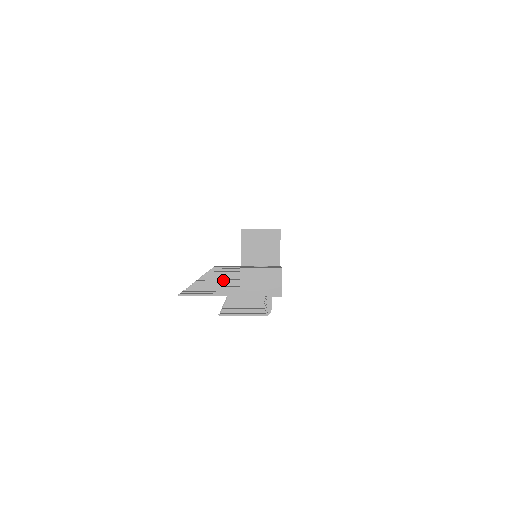
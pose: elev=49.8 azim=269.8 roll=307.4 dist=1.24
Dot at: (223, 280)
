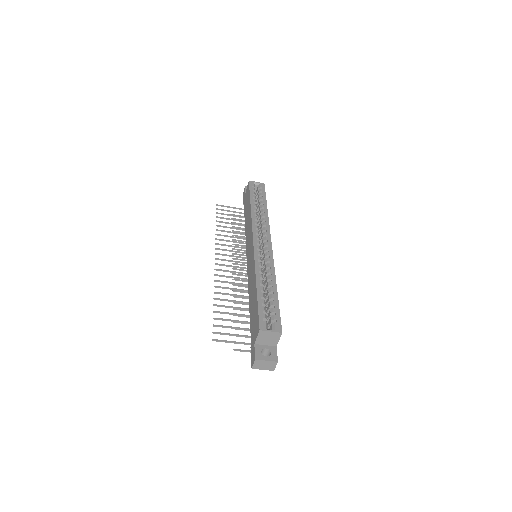
Dot at: (232, 283)
